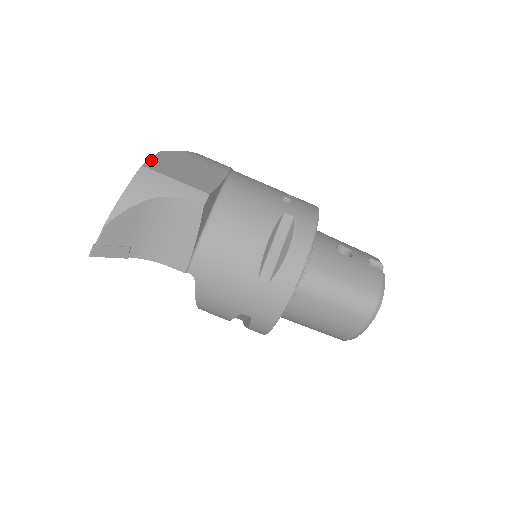
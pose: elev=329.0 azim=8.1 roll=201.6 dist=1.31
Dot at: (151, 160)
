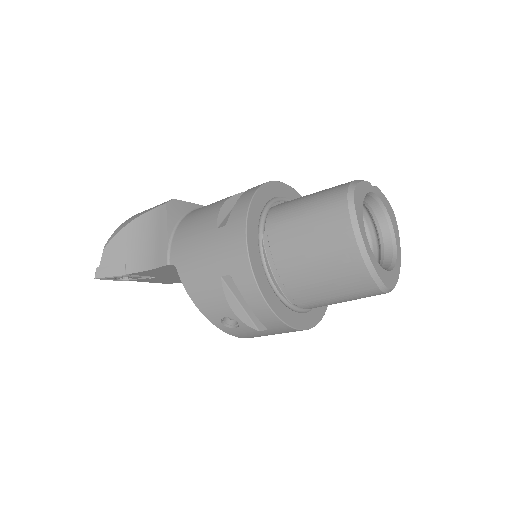
Dot at: occluded
